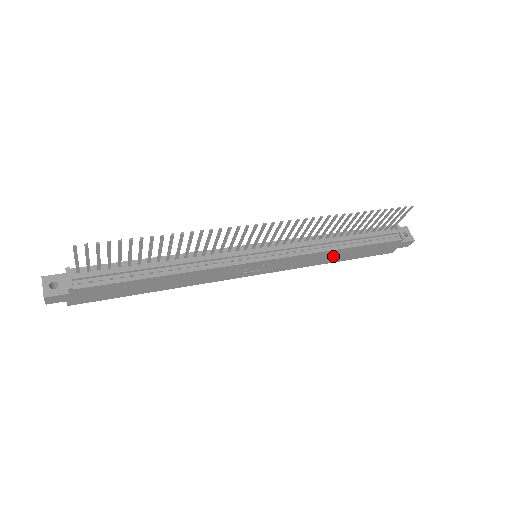
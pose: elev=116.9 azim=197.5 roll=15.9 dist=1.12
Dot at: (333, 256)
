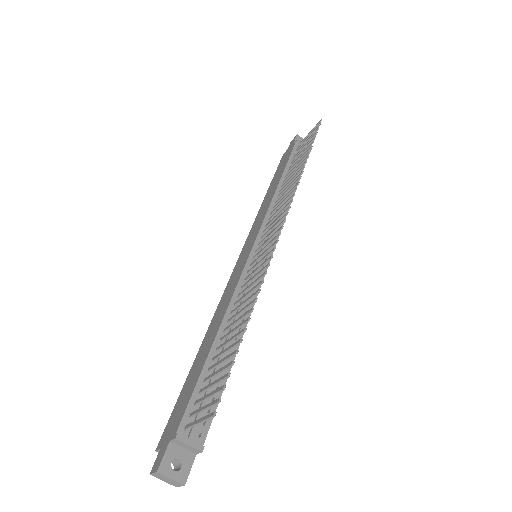
Dot at: occluded
